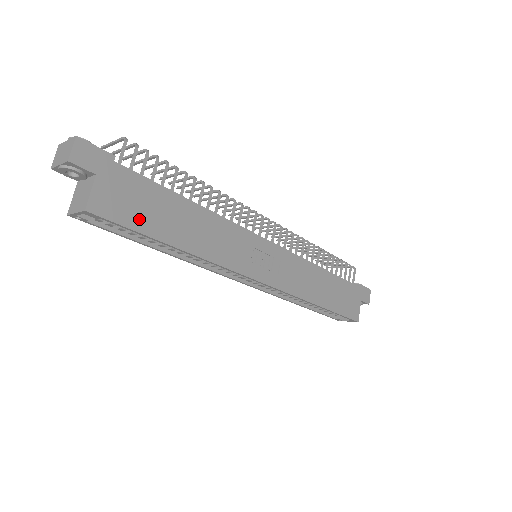
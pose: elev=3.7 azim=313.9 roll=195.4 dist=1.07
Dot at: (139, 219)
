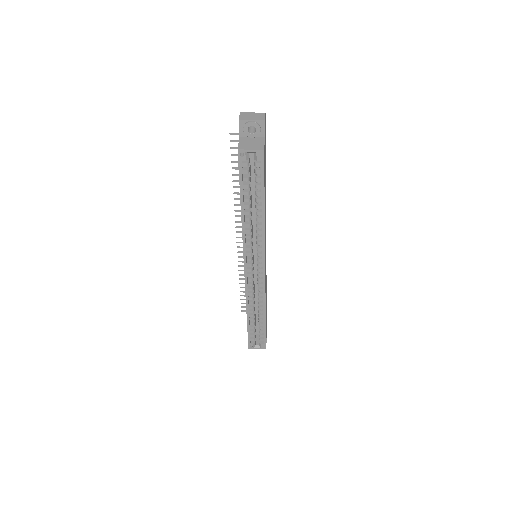
Dot at: occluded
